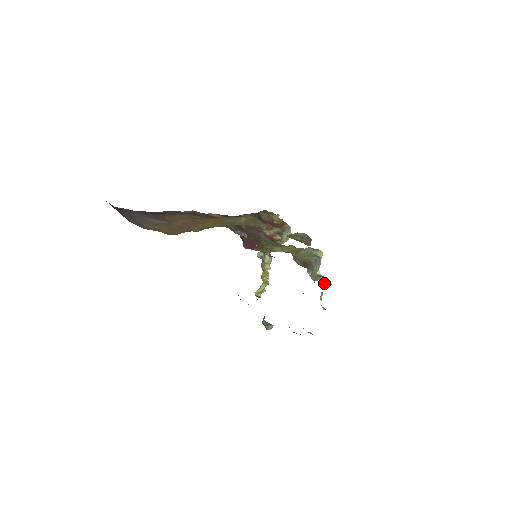
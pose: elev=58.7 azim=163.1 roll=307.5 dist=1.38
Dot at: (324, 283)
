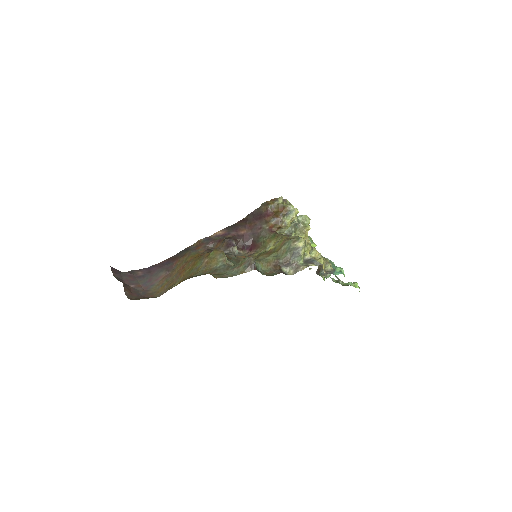
Dot at: (310, 268)
